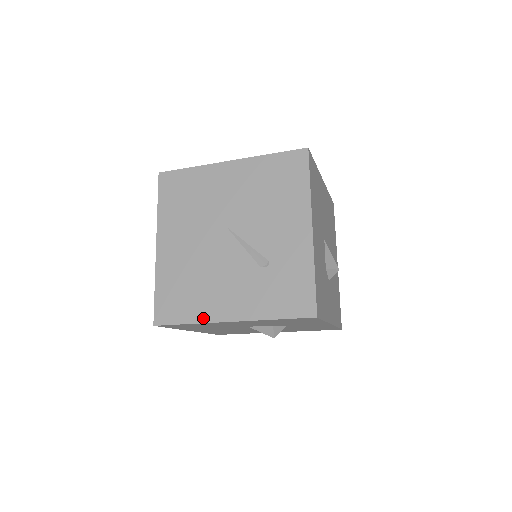
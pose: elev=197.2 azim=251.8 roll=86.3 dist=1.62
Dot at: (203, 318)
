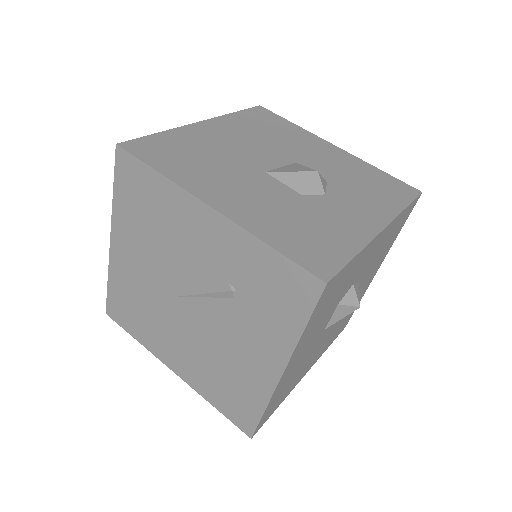
Dot at: (264, 395)
